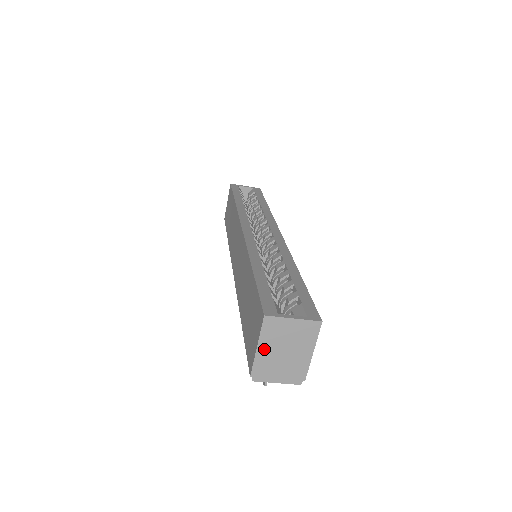
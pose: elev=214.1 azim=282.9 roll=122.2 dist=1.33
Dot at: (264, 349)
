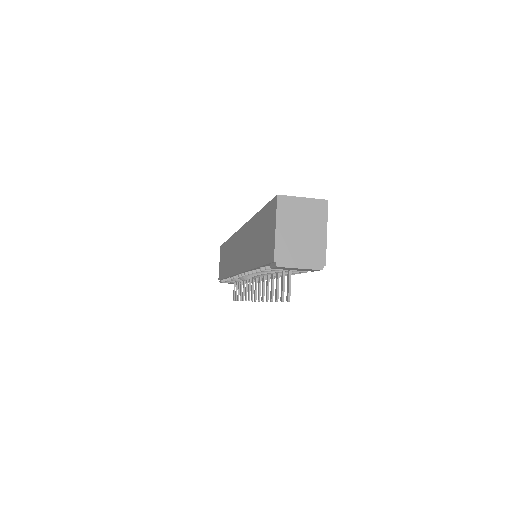
Dot at: (282, 230)
